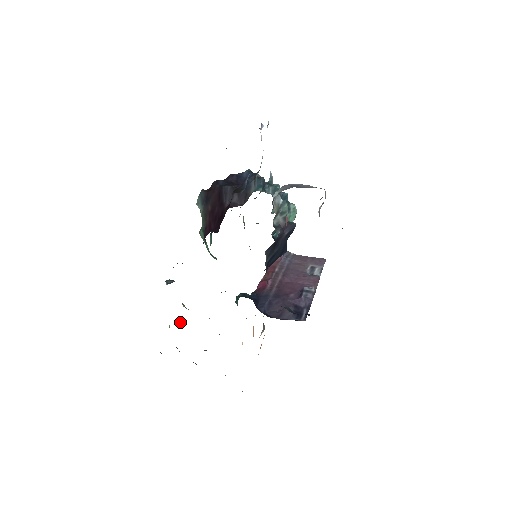
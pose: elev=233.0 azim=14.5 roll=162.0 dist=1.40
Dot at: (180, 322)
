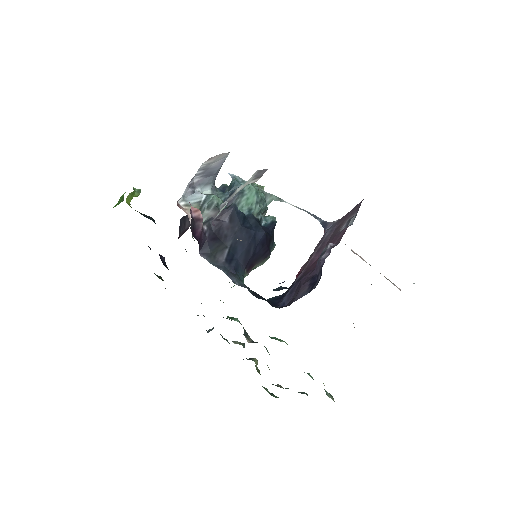
Dot at: (252, 359)
